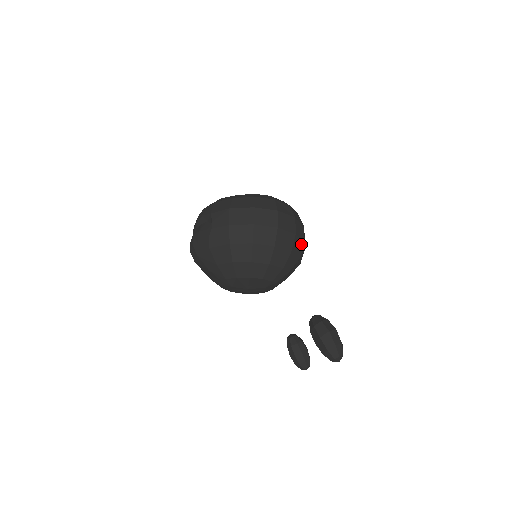
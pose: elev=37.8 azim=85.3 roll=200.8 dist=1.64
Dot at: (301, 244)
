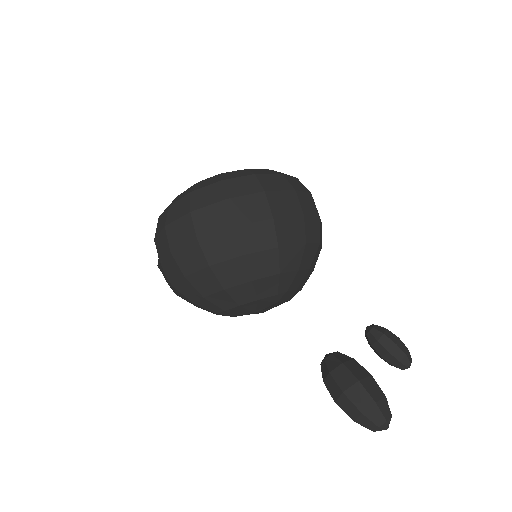
Dot at: (297, 222)
